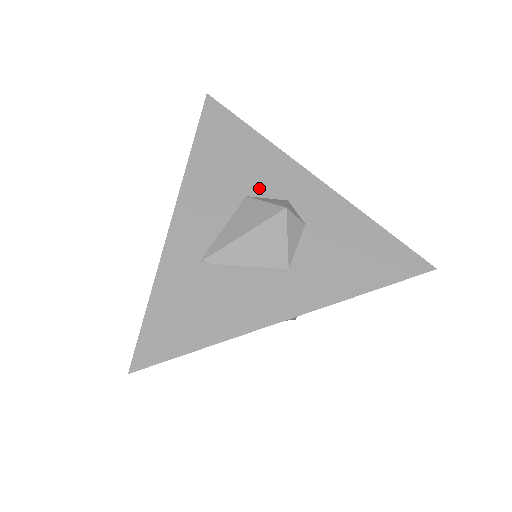
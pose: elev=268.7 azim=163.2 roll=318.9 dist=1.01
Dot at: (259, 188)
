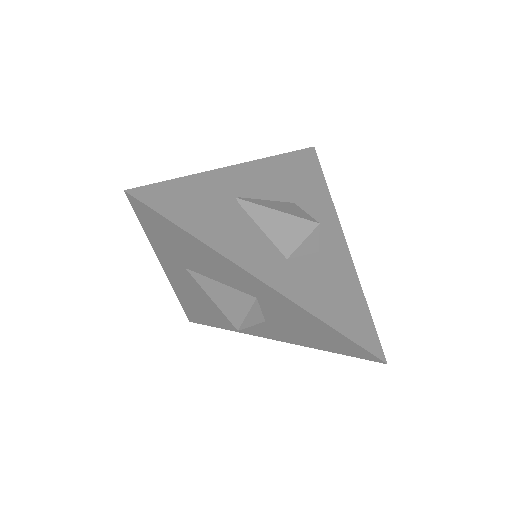
Dot at: (306, 208)
